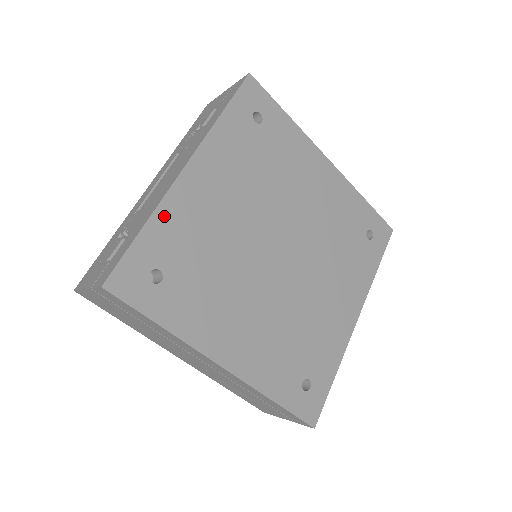
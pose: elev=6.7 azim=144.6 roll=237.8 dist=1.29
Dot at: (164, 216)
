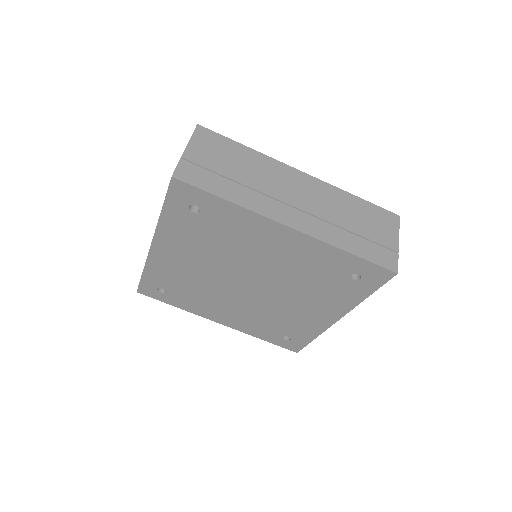
Dot at: (152, 268)
